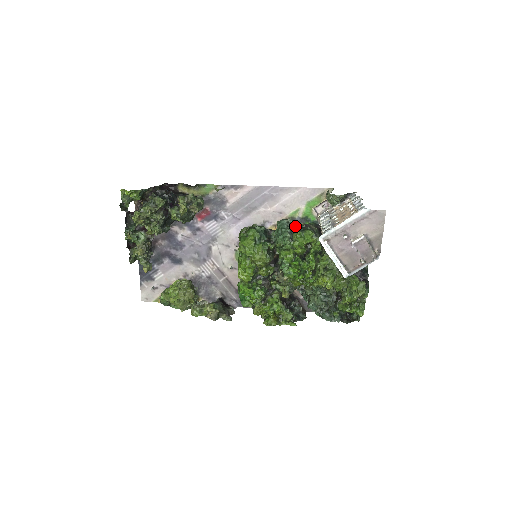
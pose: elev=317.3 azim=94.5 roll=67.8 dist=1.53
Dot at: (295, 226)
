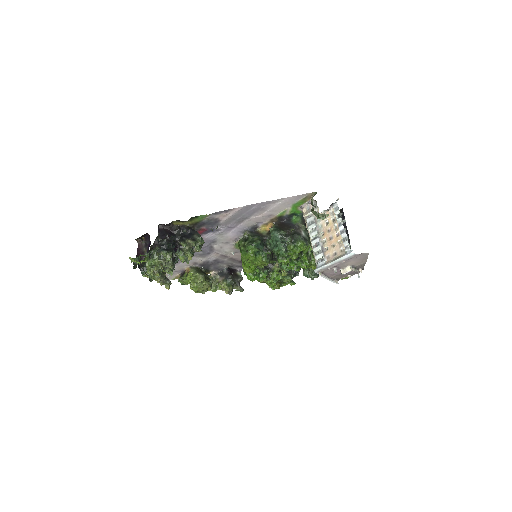
Dot at: (287, 238)
